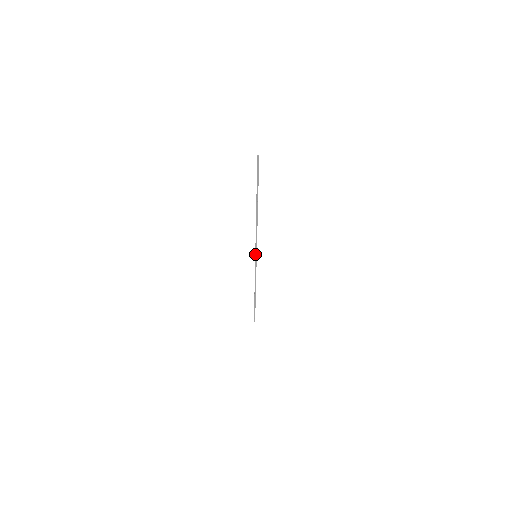
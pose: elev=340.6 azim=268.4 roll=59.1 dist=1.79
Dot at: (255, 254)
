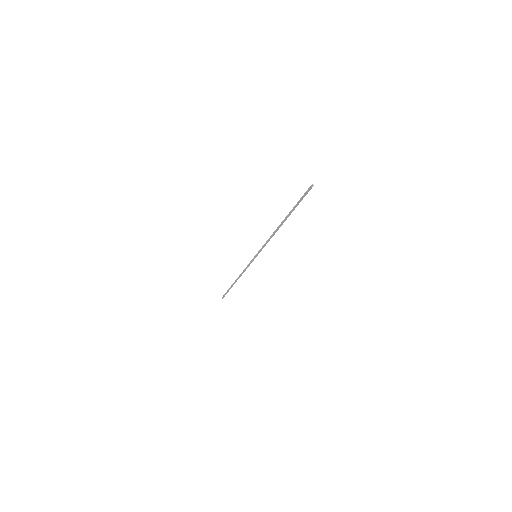
Dot at: (256, 255)
